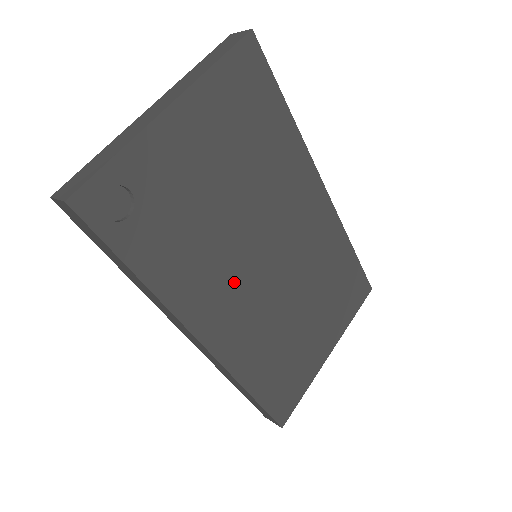
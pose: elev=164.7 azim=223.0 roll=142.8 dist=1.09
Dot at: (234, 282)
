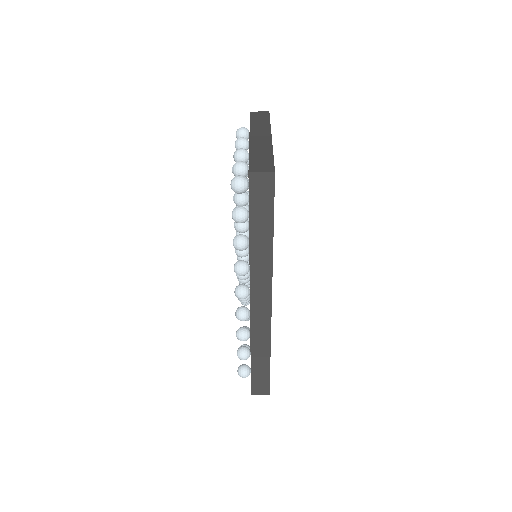
Dot at: occluded
